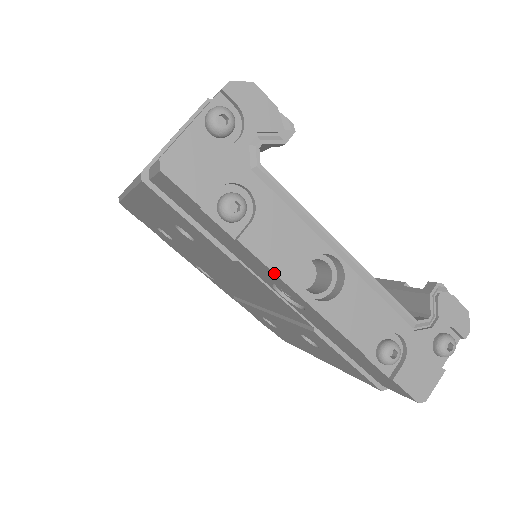
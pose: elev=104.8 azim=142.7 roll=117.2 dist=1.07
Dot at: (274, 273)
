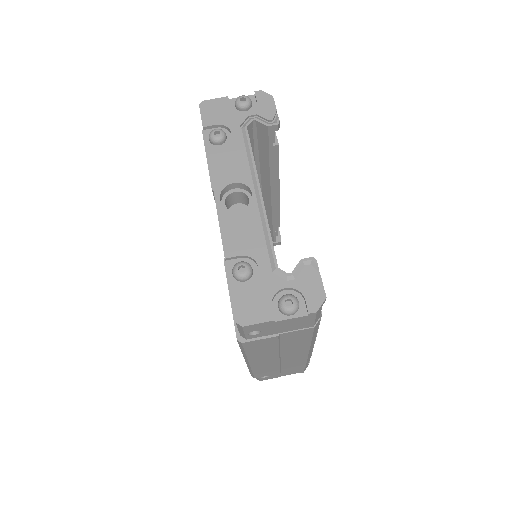
Dot at: (211, 175)
